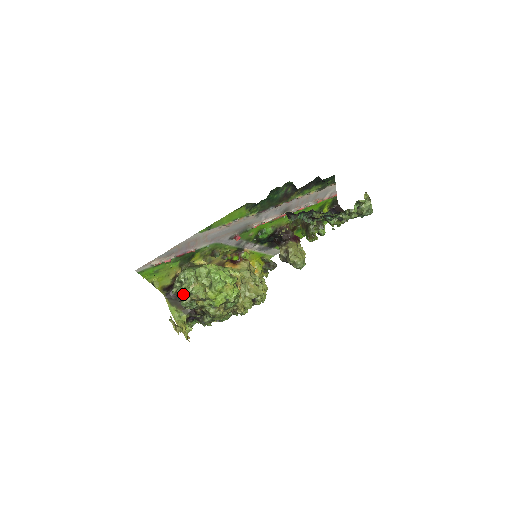
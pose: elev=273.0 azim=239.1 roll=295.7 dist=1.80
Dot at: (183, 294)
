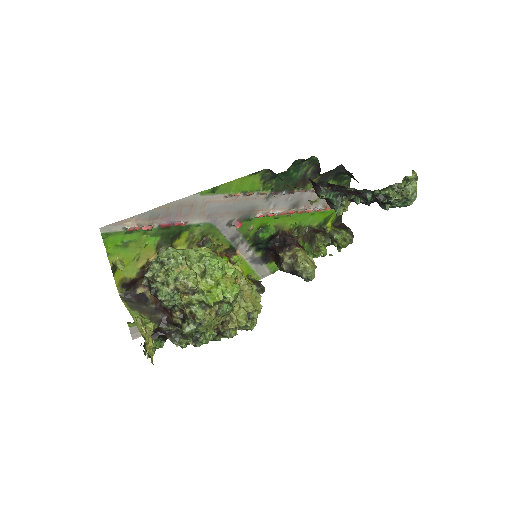
Dot at: (163, 280)
